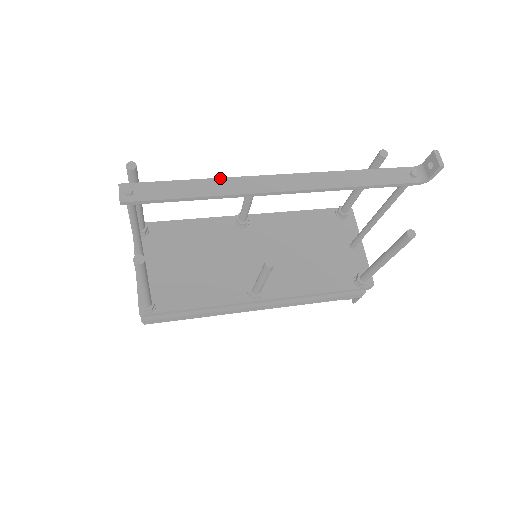
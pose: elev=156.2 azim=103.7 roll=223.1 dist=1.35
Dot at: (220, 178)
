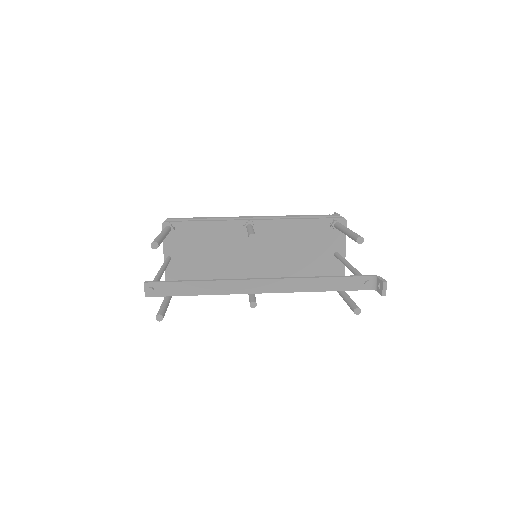
Dot at: (216, 281)
